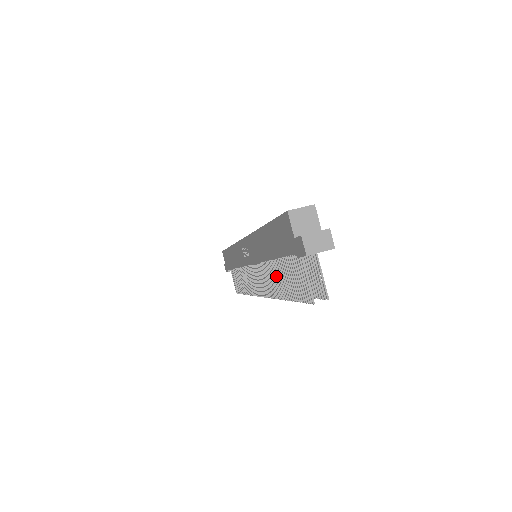
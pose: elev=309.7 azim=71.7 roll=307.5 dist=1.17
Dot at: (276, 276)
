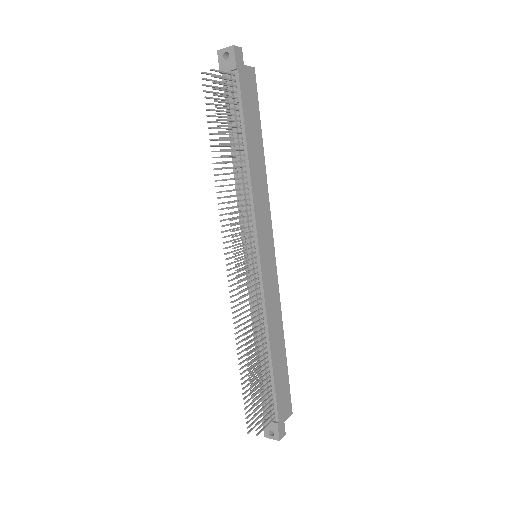
Dot at: (227, 168)
